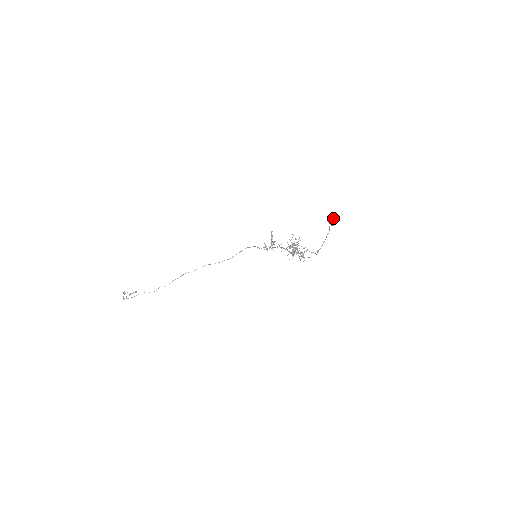
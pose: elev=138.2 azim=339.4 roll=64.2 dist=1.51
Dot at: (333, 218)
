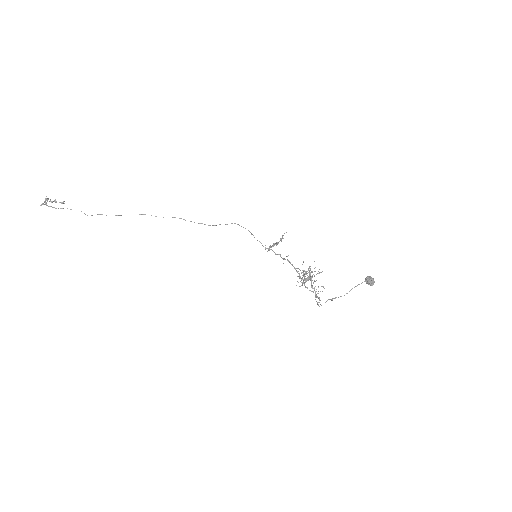
Dot at: (373, 278)
